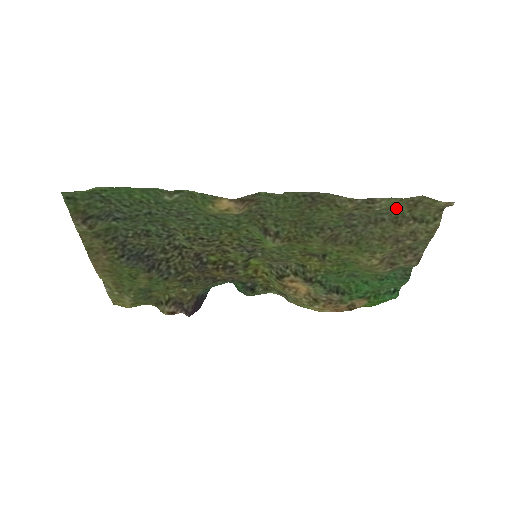
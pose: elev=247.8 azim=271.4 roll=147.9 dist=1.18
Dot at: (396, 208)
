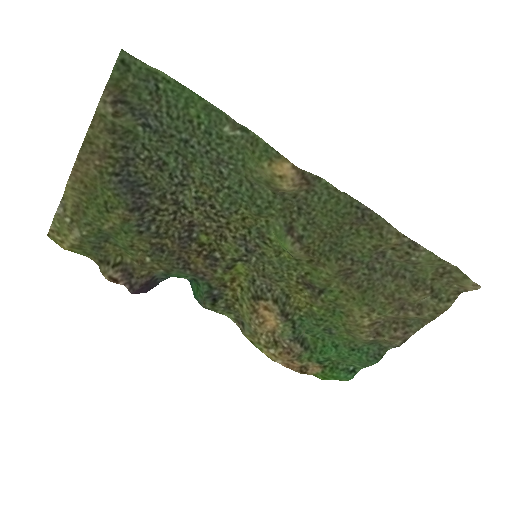
Dot at: (423, 270)
